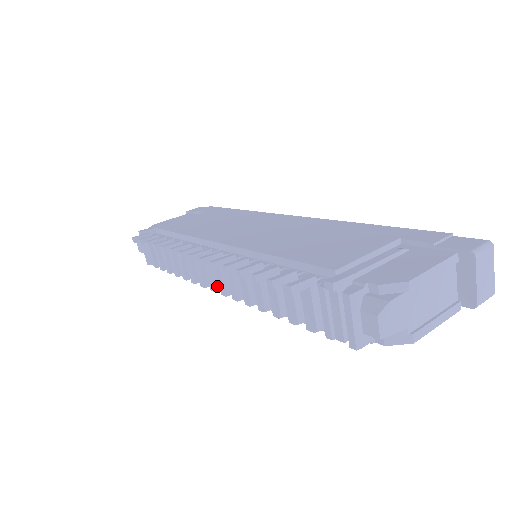
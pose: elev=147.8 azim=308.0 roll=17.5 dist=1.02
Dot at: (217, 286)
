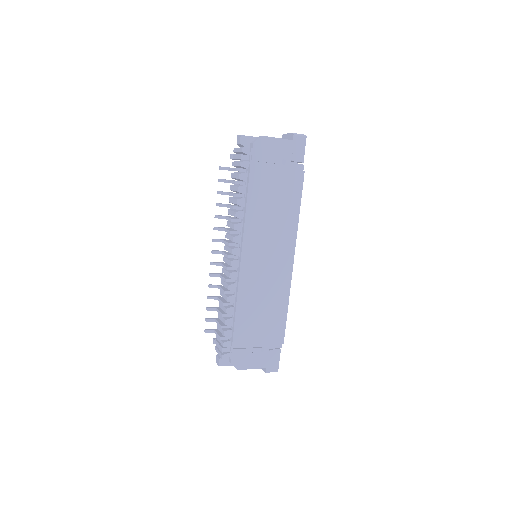
Dot at: (230, 255)
